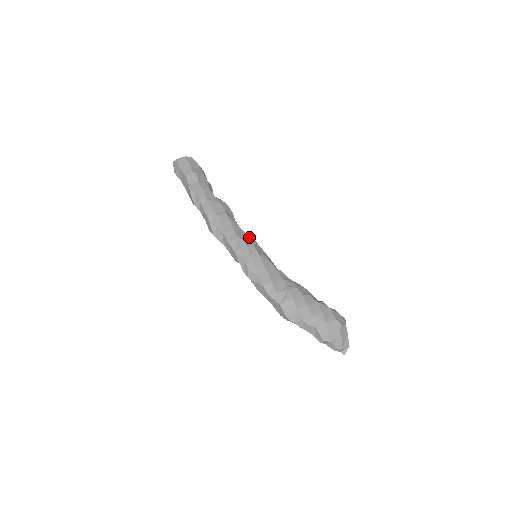
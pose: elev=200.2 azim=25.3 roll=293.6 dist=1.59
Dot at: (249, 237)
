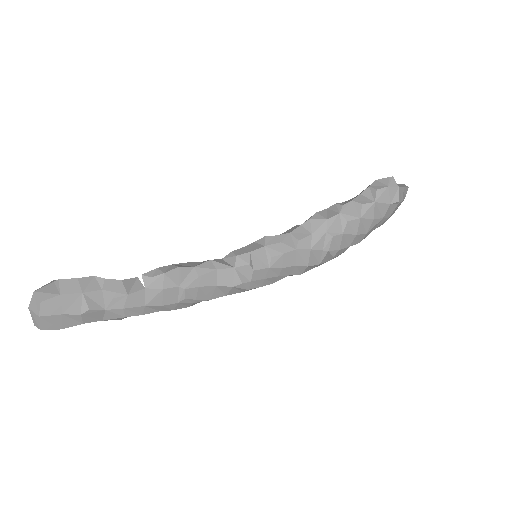
Dot at: (236, 269)
